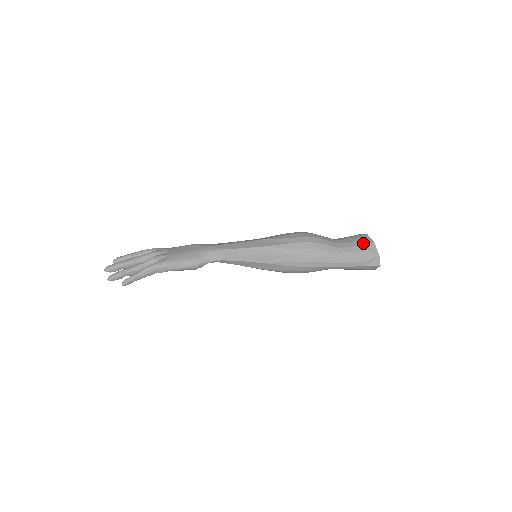
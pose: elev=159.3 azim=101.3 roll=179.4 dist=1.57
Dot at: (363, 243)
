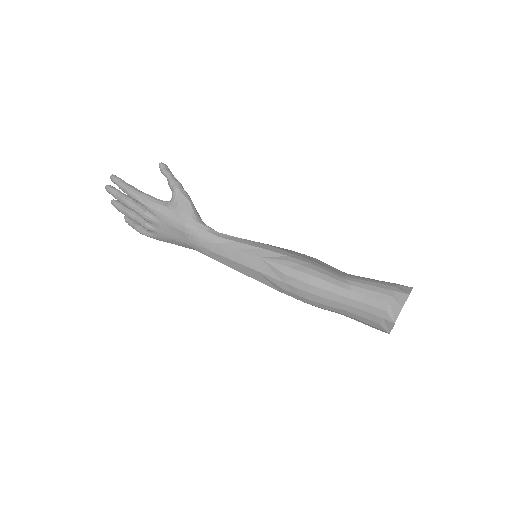
Dot at: (376, 327)
